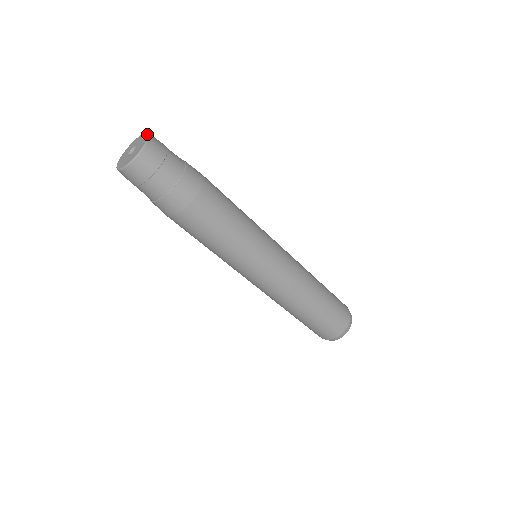
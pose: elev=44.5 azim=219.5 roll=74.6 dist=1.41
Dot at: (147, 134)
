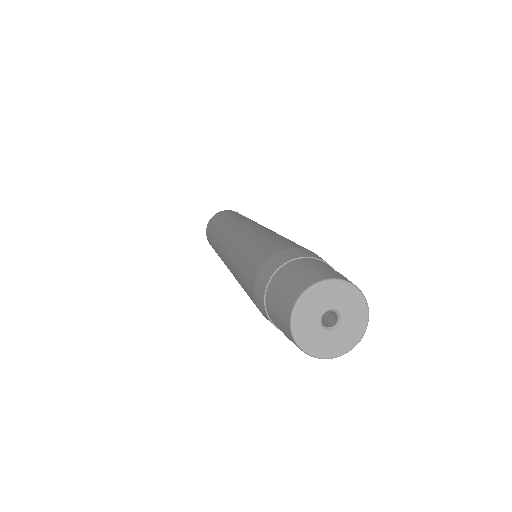
Dot at: (364, 300)
